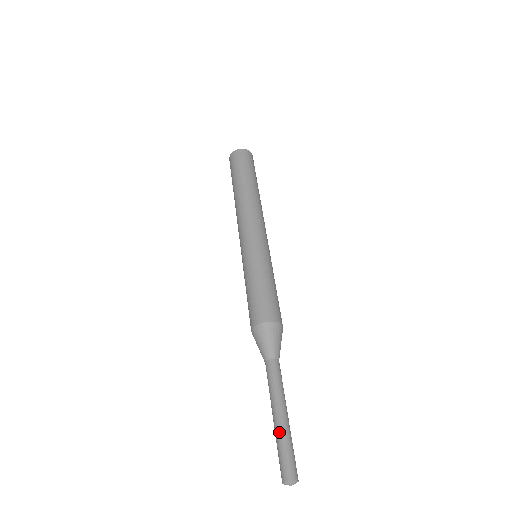
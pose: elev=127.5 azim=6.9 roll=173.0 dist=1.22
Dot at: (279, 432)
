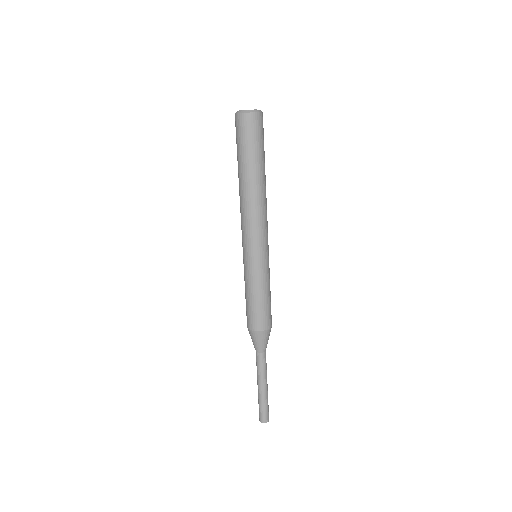
Dot at: (262, 398)
